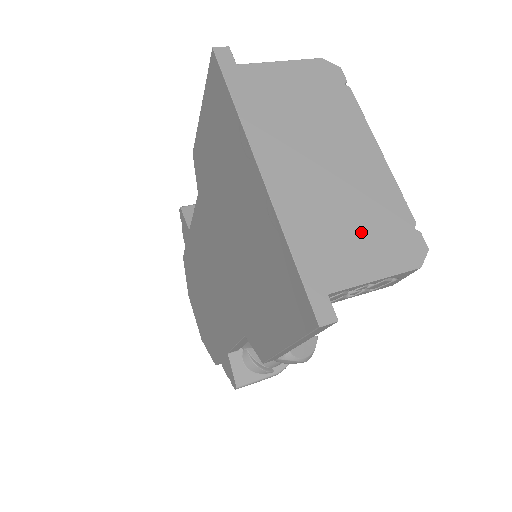
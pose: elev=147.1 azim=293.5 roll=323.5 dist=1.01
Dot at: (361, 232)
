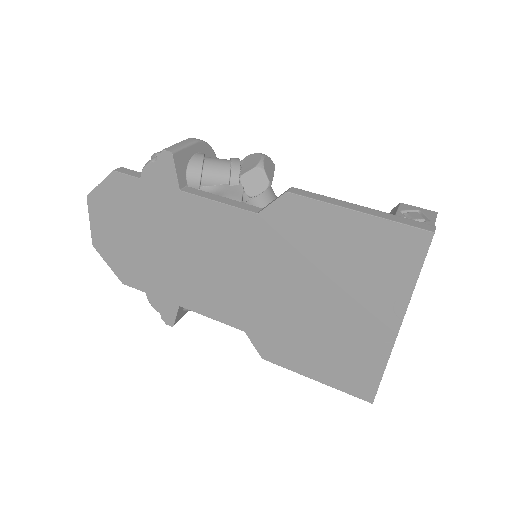
Dot at: occluded
